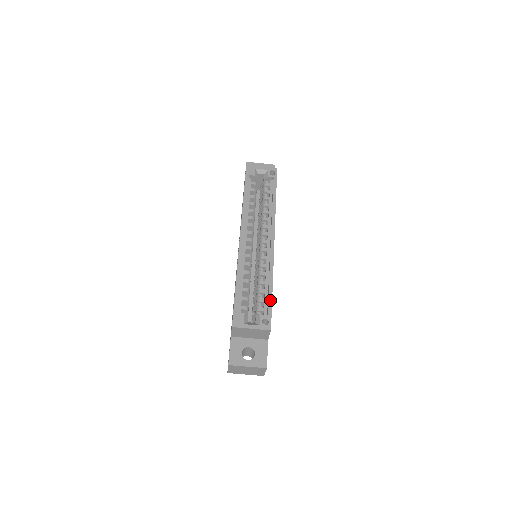
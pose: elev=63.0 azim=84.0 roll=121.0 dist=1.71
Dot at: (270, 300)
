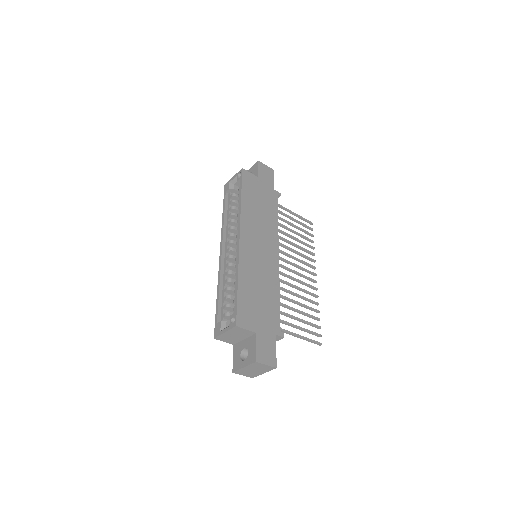
Dot at: (236, 297)
